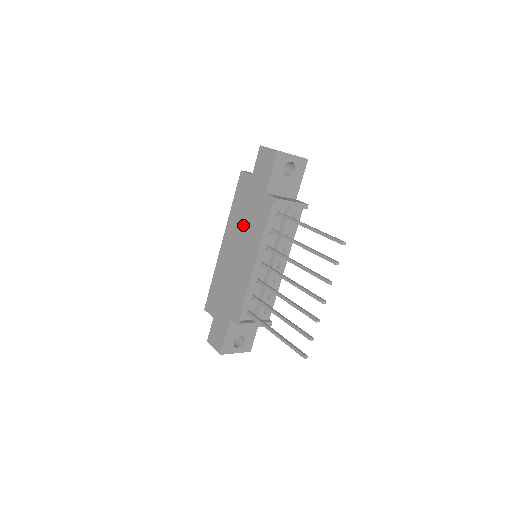
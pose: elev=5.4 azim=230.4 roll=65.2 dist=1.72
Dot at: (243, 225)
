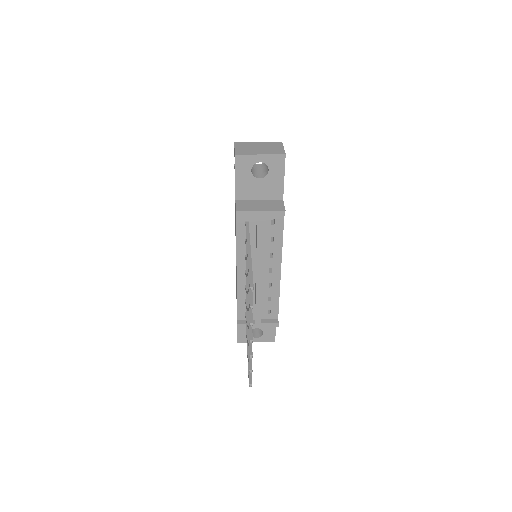
Dot at: occluded
